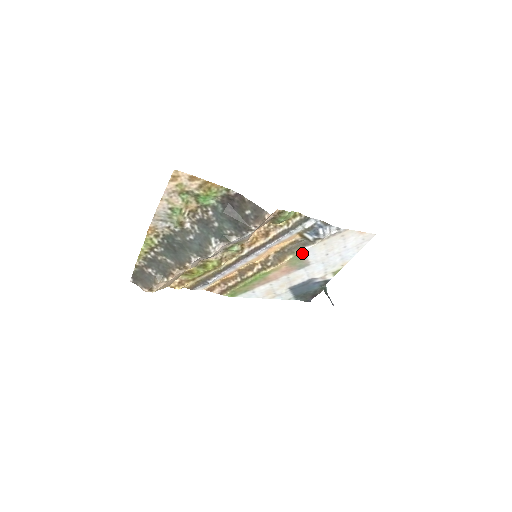
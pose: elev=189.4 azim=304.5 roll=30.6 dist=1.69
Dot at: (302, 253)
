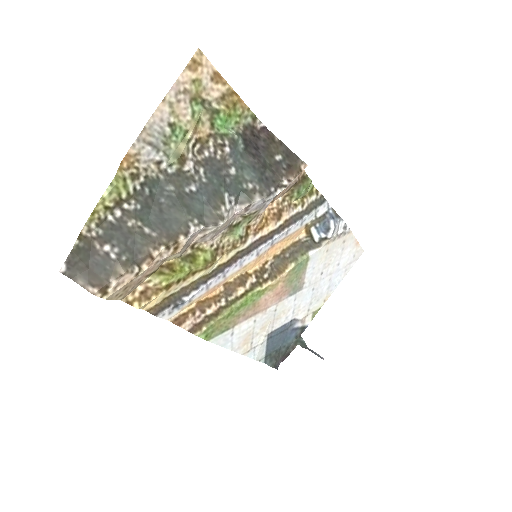
Dot at: (305, 261)
